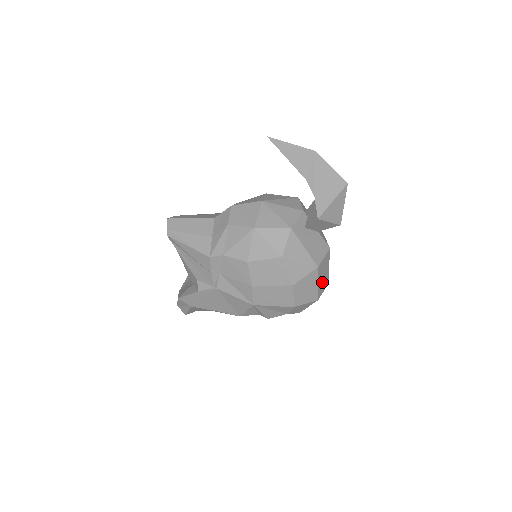
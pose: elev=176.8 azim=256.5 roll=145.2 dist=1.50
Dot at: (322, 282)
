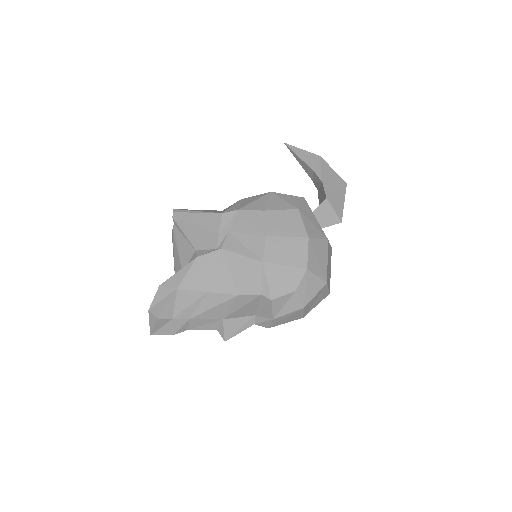
Dot at: (328, 272)
